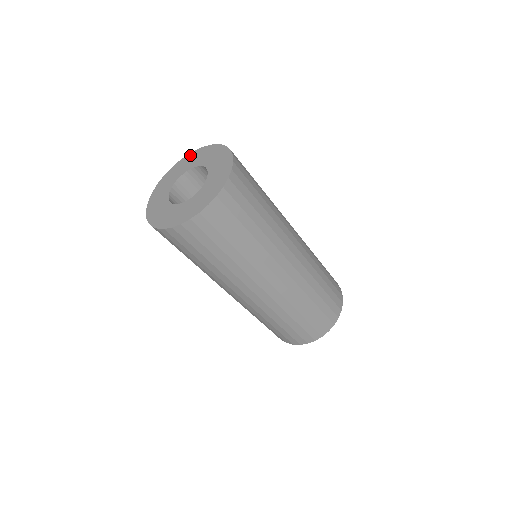
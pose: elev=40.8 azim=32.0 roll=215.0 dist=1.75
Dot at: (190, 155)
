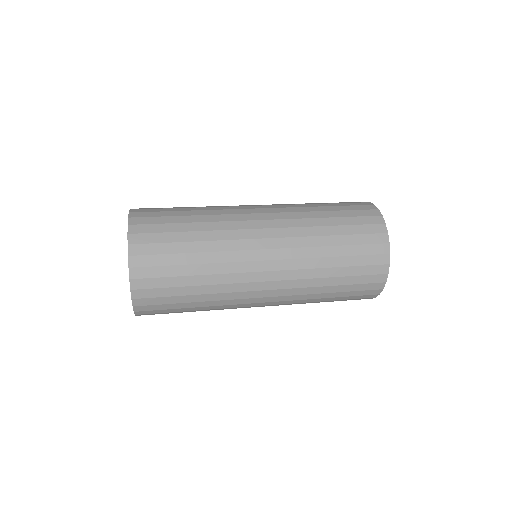
Dot at: occluded
